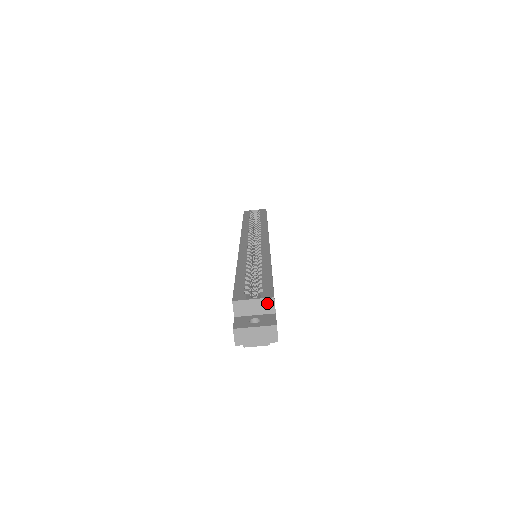
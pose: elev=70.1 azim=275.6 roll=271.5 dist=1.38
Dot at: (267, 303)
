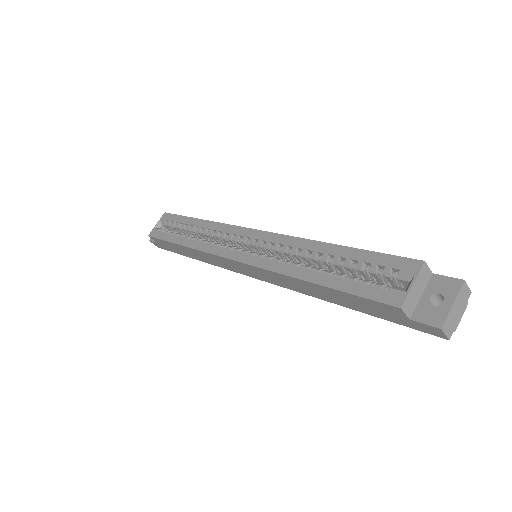
Dot at: (423, 273)
